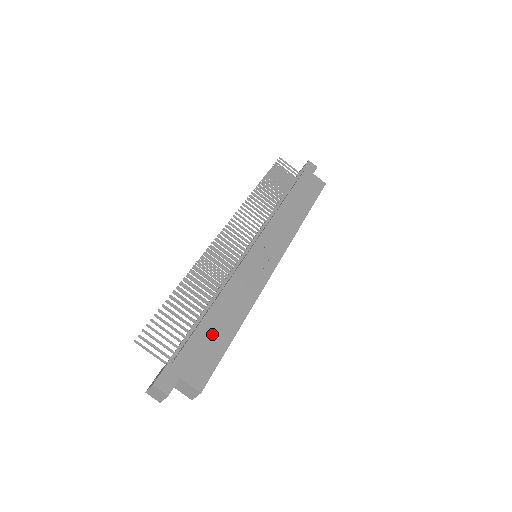
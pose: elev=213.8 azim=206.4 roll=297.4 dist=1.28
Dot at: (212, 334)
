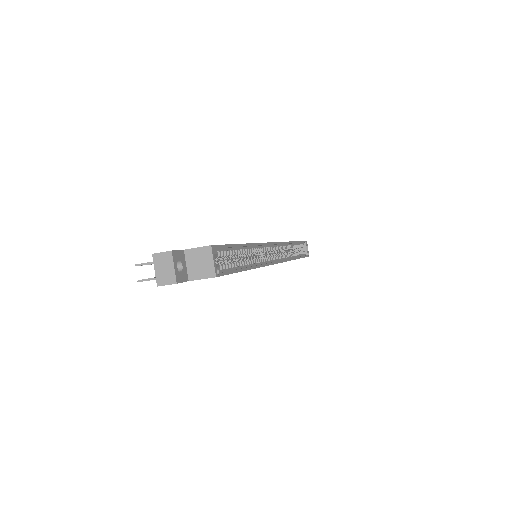
Dot at: occluded
